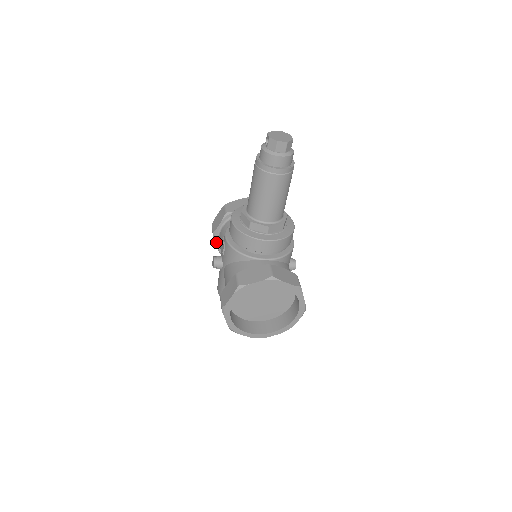
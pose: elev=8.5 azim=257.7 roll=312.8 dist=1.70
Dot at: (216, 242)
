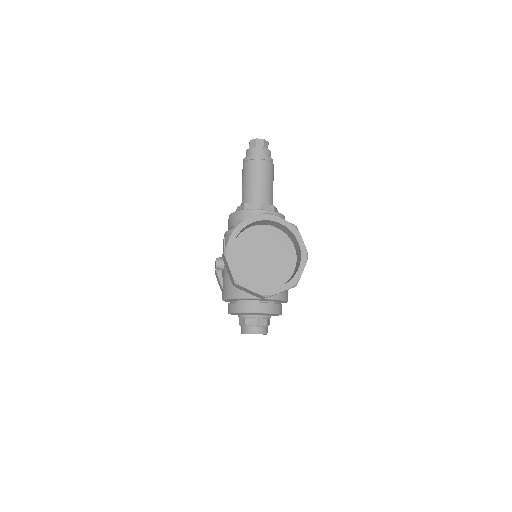
Dot at: (219, 278)
